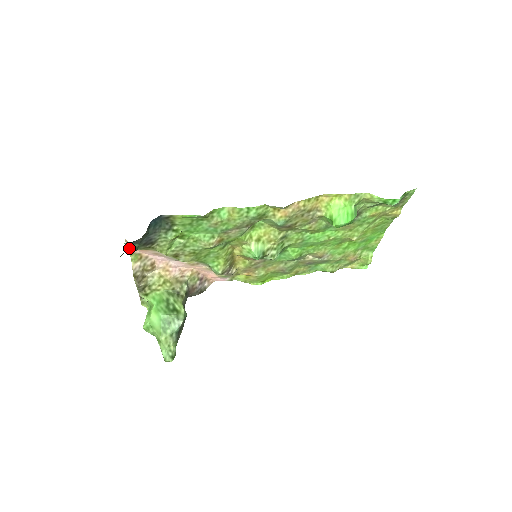
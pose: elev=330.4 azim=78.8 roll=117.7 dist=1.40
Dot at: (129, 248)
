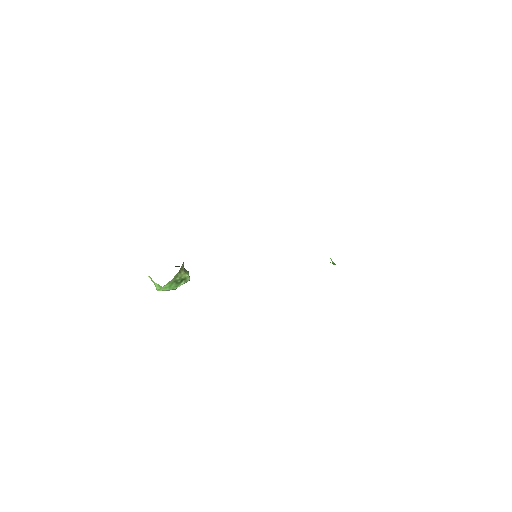
Dot at: occluded
